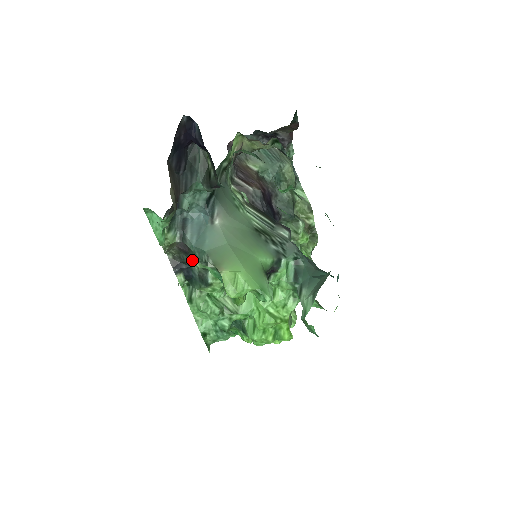
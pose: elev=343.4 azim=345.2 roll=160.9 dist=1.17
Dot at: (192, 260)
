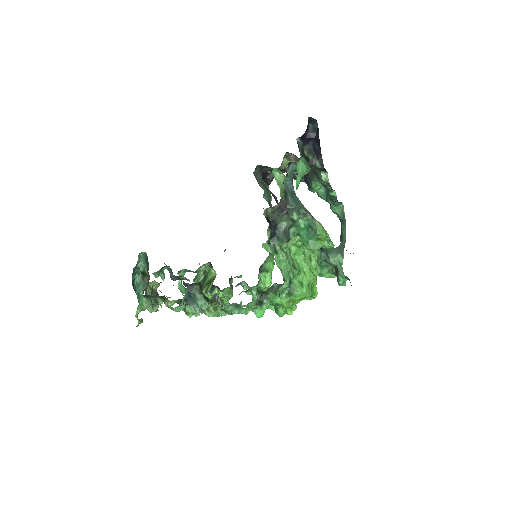
Dot at: (293, 213)
